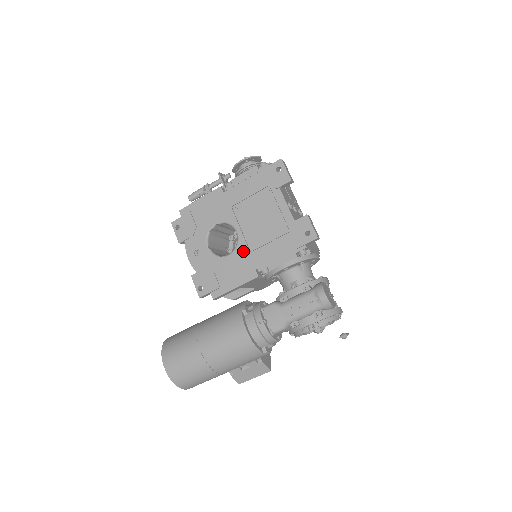
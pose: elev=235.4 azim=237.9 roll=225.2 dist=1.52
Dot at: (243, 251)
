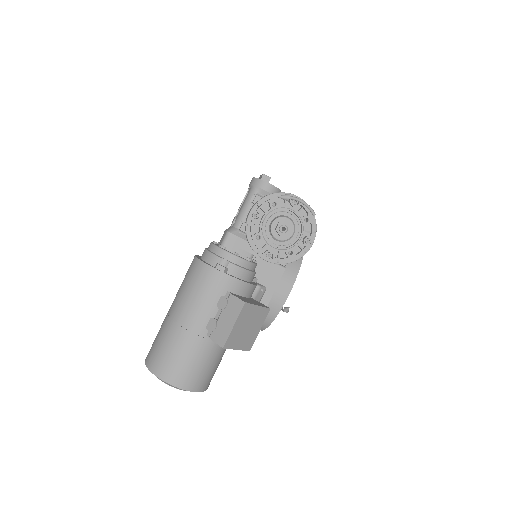
Dot at: occluded
